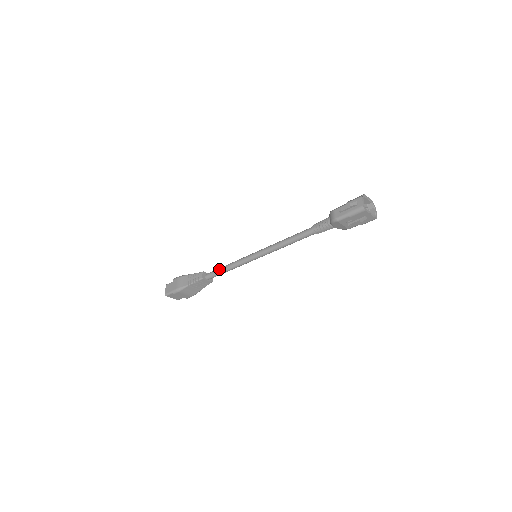
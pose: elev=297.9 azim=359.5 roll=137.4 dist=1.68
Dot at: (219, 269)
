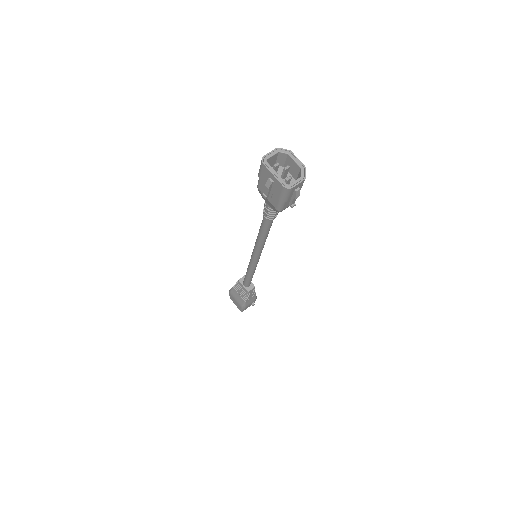
Dot at: occluded
